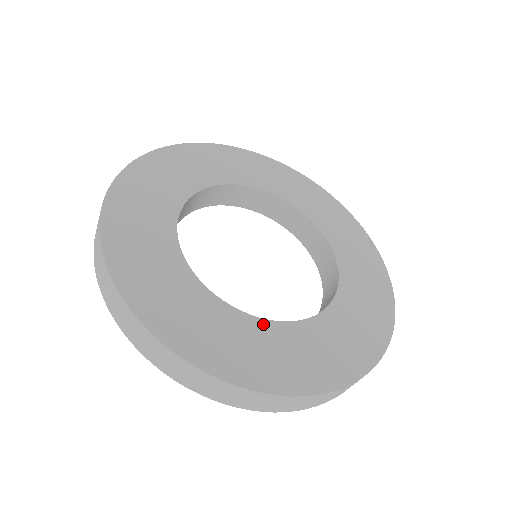
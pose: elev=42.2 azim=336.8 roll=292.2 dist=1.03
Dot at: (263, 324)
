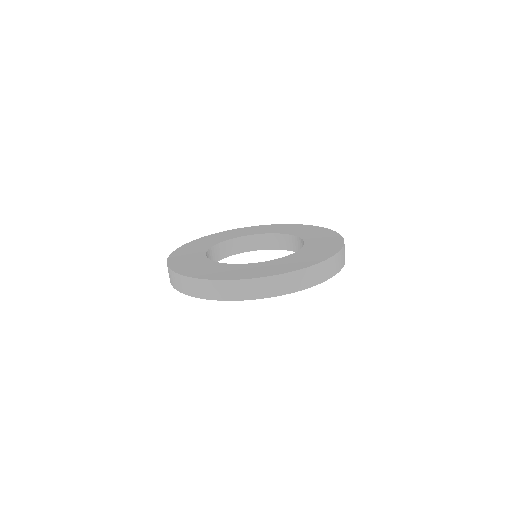
Dot at: (292, 255)
